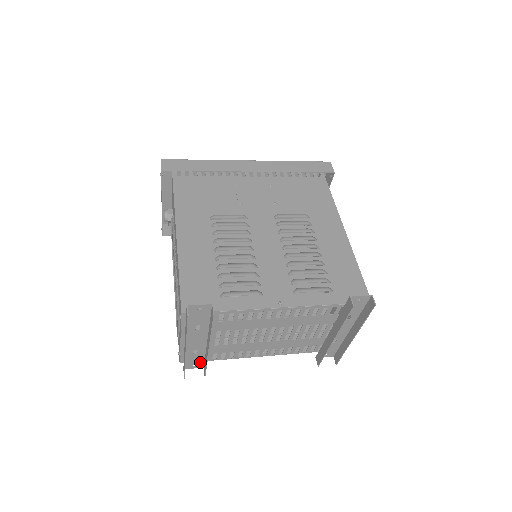
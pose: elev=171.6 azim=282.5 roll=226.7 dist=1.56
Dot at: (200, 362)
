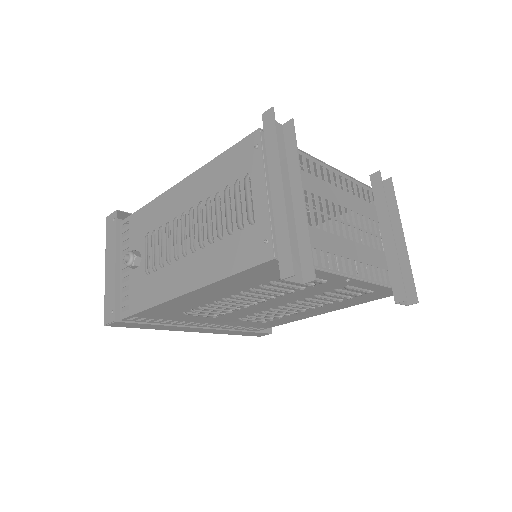
Dot at: (296, 264)
